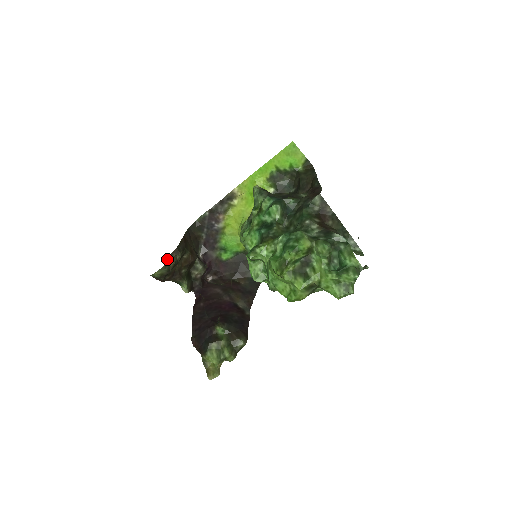
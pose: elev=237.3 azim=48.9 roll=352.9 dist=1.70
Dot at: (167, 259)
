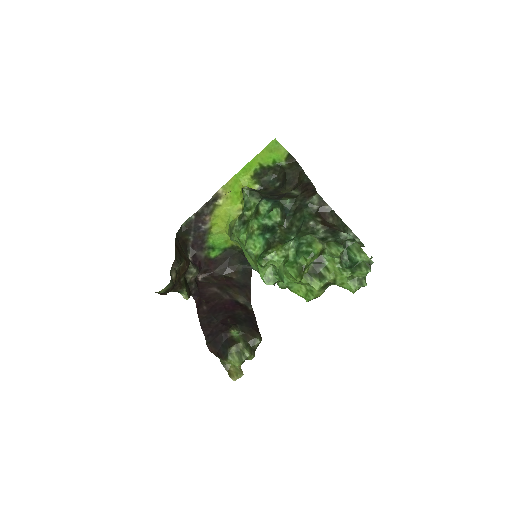
Dot at: (170, 274)
